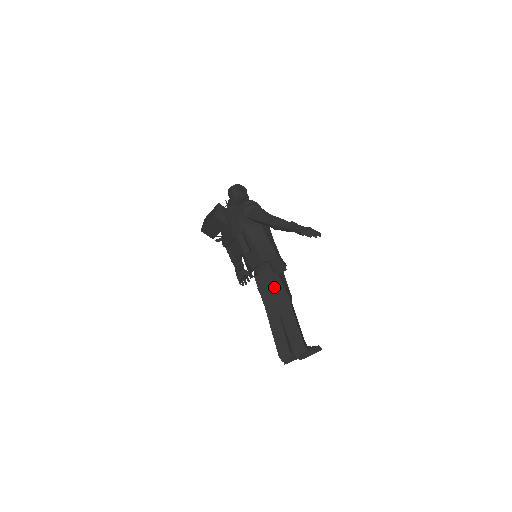
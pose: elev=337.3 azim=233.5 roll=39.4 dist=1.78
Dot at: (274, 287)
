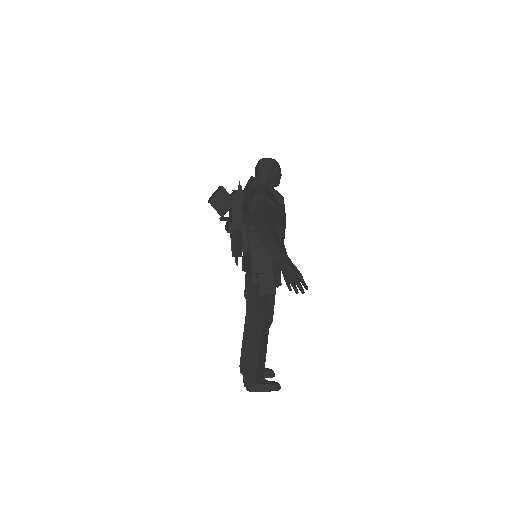
Dot at: (254, 304)
